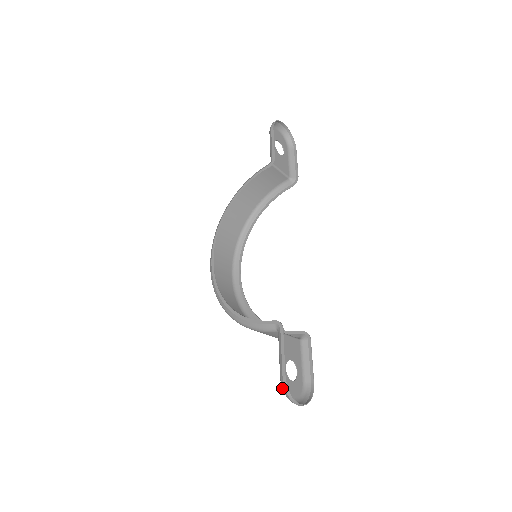
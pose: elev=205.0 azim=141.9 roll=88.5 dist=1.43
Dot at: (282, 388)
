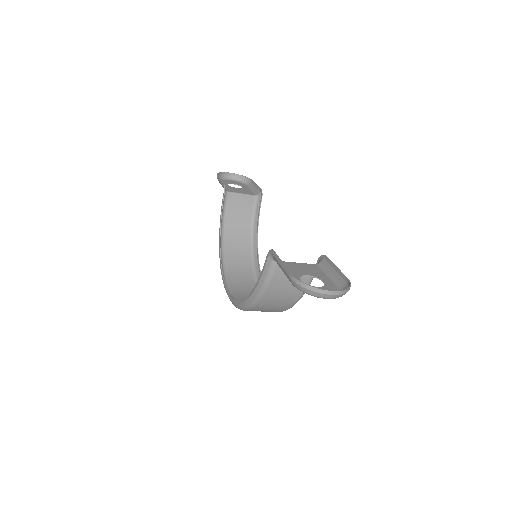
Dot at: occluded
